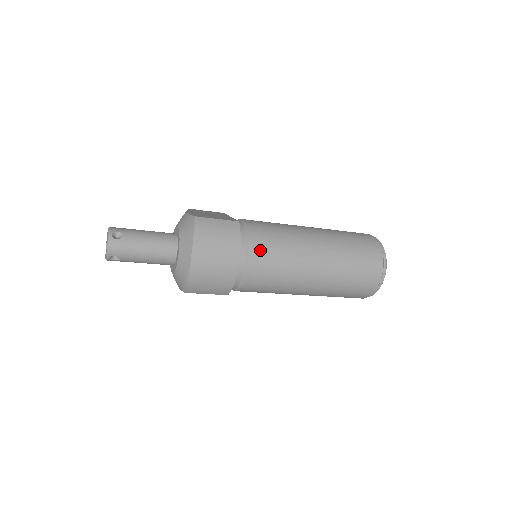
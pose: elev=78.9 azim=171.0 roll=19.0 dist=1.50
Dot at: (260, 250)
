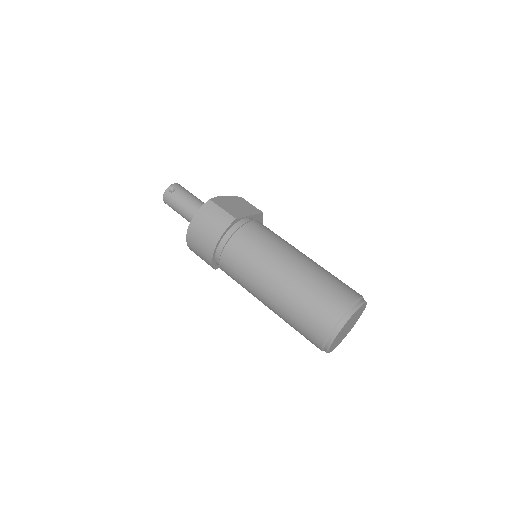
Dot at: (235, 247)
